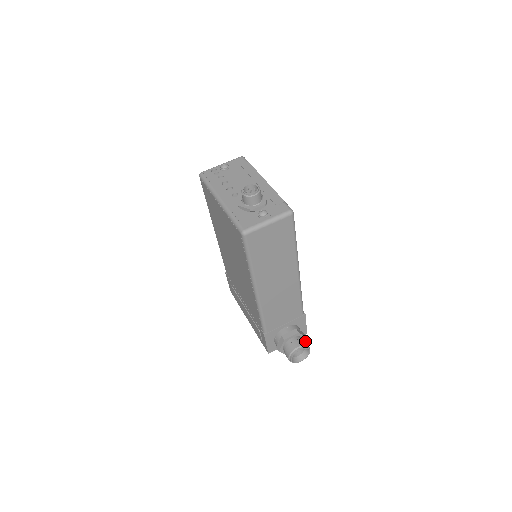
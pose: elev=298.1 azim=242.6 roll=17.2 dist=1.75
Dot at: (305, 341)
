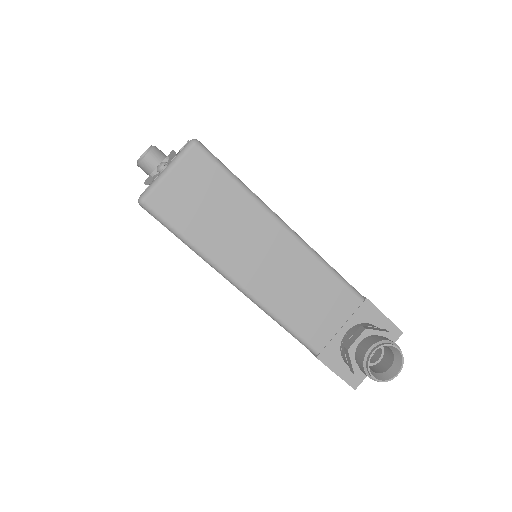
Dot at: (384, 337)
